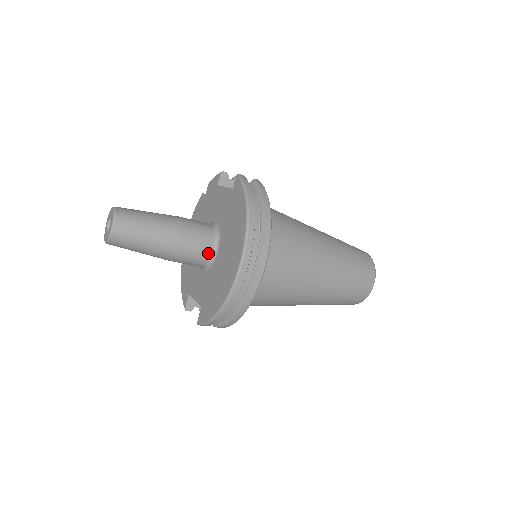
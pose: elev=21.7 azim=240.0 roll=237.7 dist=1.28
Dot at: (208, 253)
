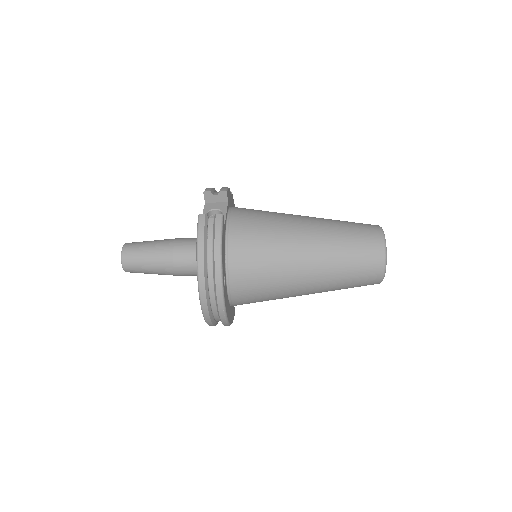
Dot at: occluded
